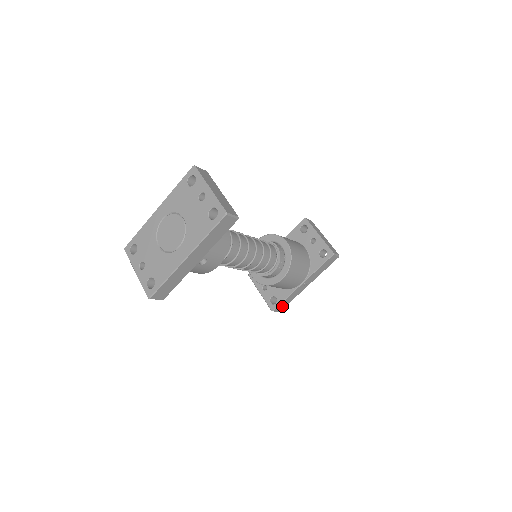
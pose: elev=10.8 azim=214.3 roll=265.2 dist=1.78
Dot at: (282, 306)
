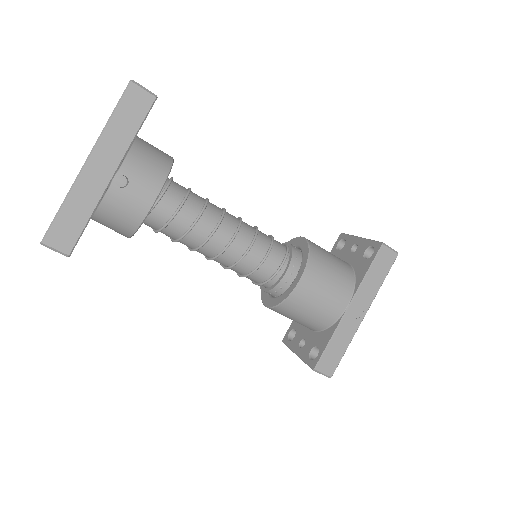
Dot at: (331, 361)
